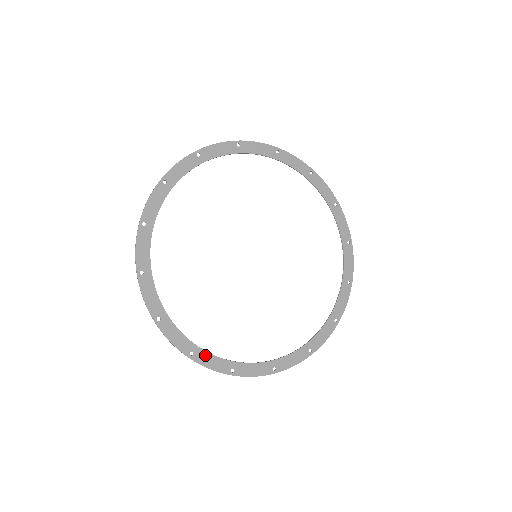
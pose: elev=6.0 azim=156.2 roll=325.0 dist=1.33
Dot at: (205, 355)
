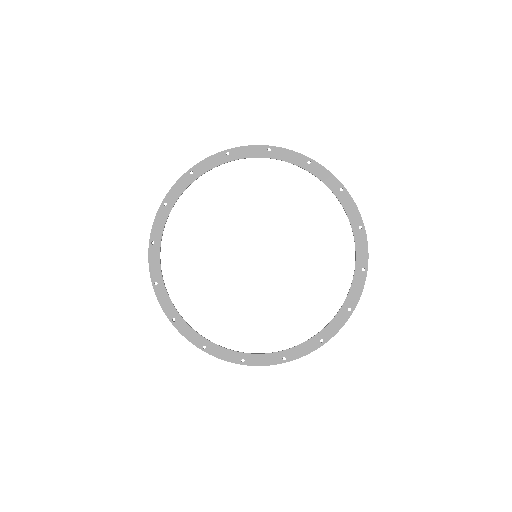
Dot at: (254, 357)
